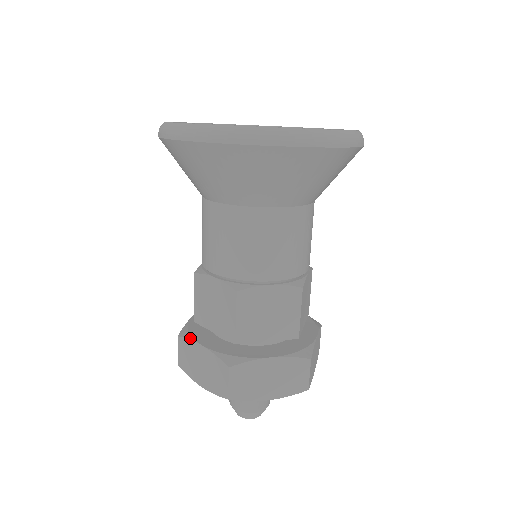
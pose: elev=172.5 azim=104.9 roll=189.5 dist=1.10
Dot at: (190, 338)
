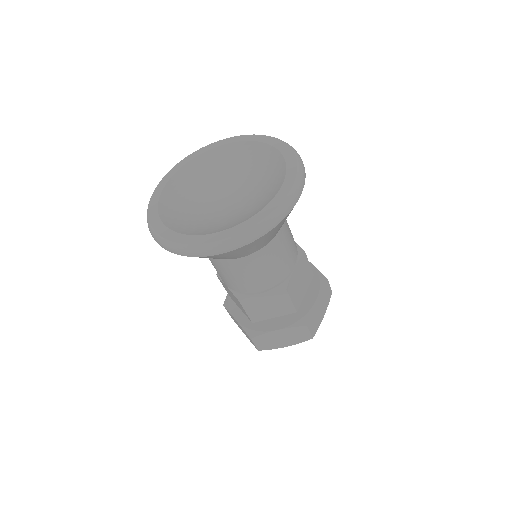
Dot at: (263, 333)
